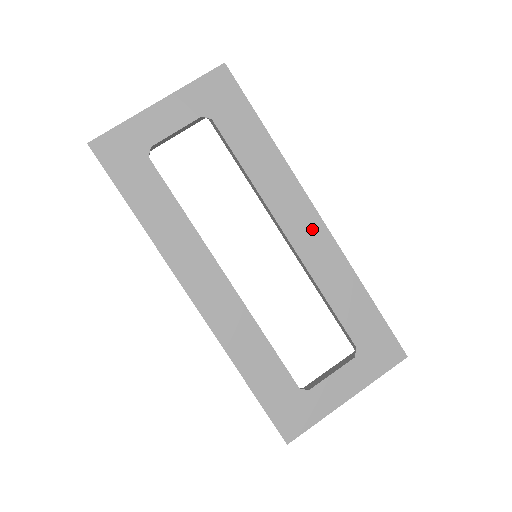
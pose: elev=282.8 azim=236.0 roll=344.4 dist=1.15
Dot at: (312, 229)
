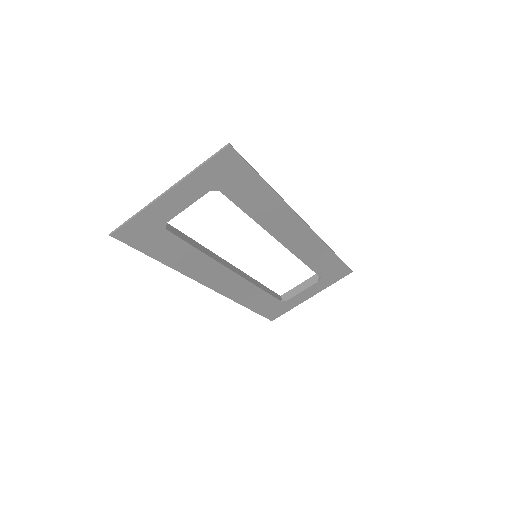
Dot at: (300, 233)
